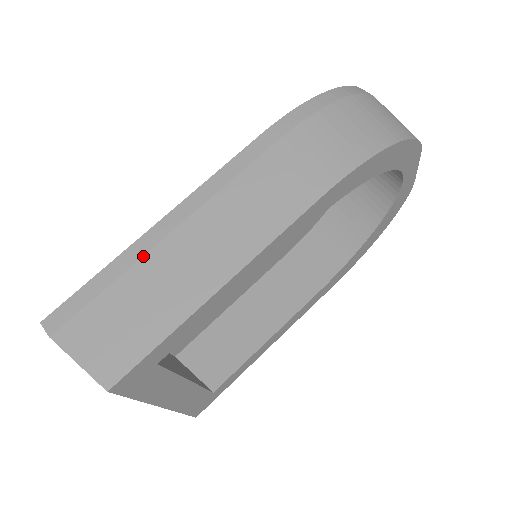
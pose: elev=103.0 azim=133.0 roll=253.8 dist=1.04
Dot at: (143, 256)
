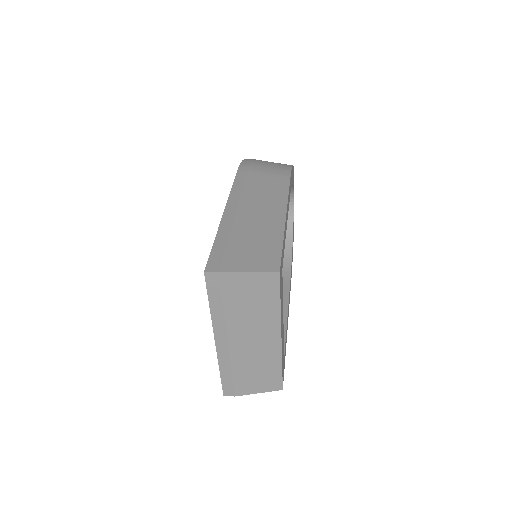
Dot at: (232, 225)
